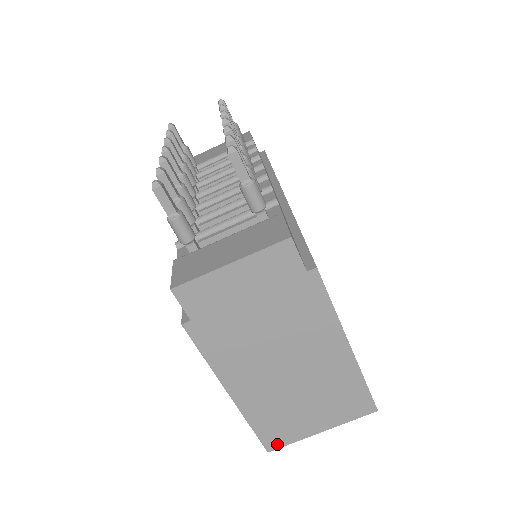
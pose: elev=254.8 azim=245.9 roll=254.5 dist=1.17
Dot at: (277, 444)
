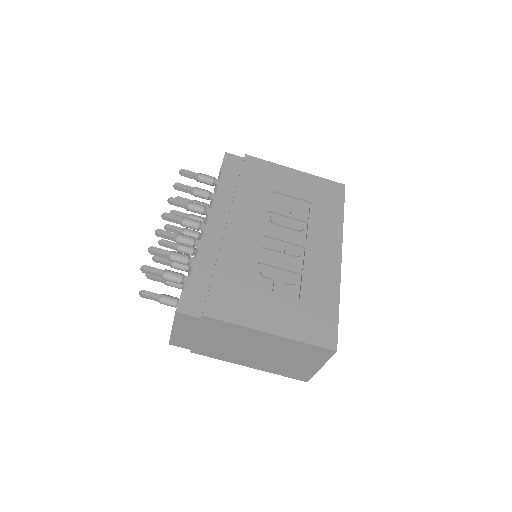
Dot at: (306, 378)
